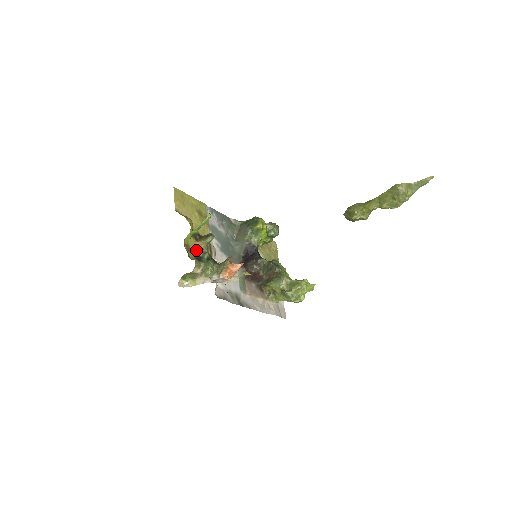
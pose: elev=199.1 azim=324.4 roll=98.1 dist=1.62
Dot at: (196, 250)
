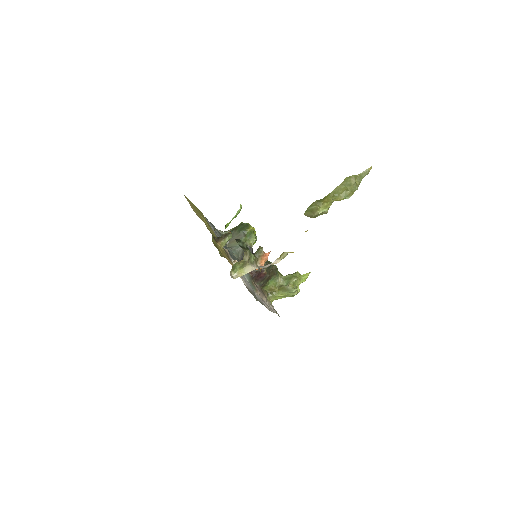
Dot at: (236, 241)
